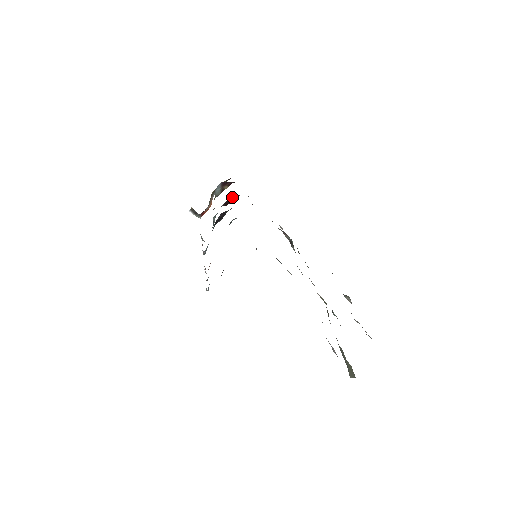
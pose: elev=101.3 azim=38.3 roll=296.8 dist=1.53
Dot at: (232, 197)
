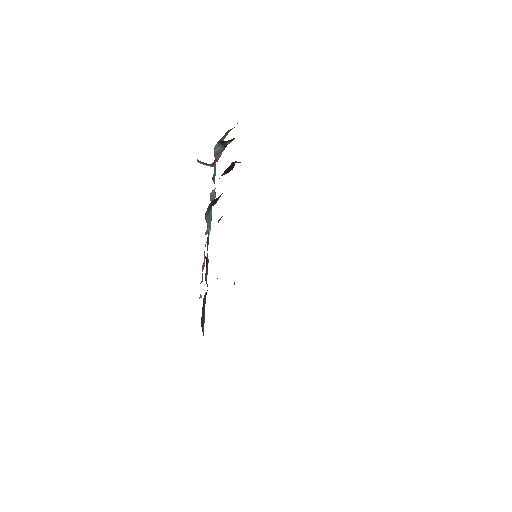
Dot at: (232, 165)
